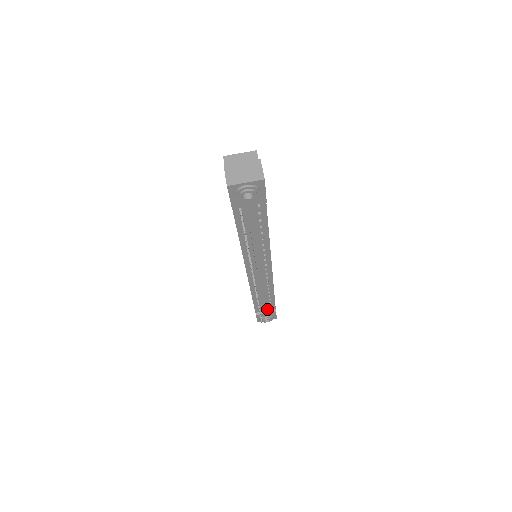
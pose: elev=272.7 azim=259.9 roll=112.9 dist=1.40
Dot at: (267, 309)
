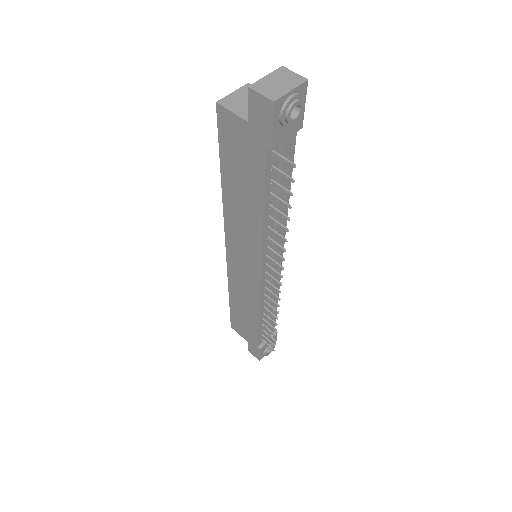
Dot at: occluded
